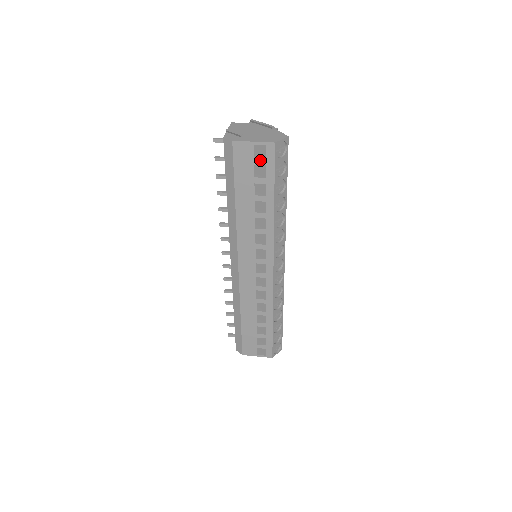
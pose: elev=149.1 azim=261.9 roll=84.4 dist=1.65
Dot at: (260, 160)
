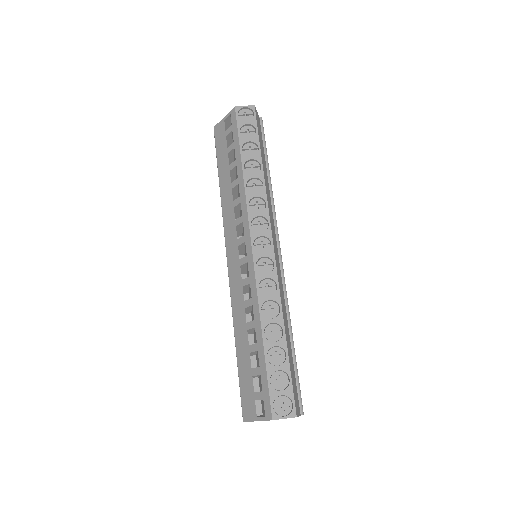
Dot at: (229, 129)
